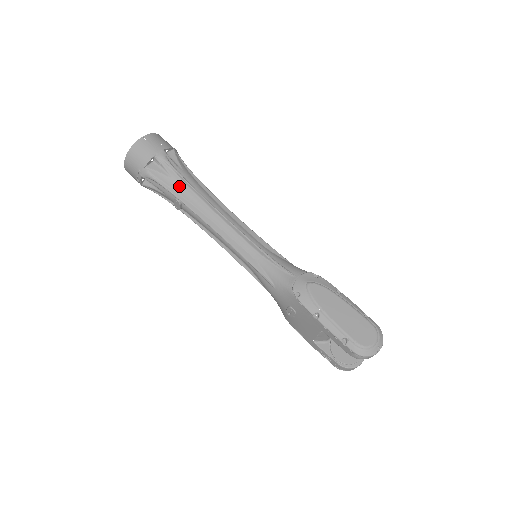
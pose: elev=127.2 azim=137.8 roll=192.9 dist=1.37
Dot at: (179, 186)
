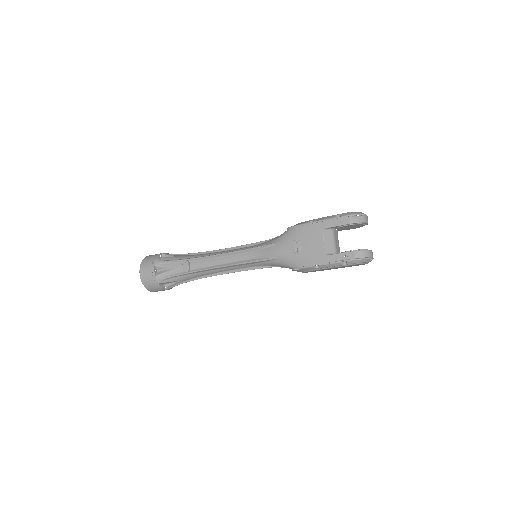
Dot at: (184, 256)
